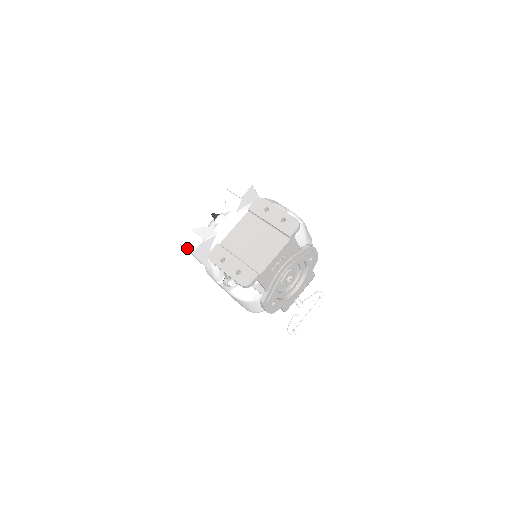
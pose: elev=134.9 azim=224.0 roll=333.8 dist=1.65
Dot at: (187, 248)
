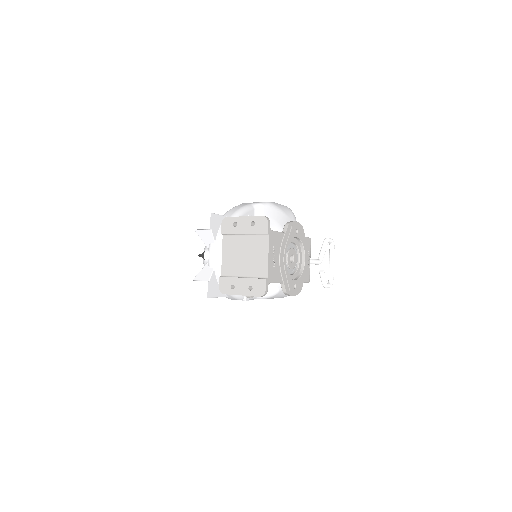
Dot at: (201, 296)
